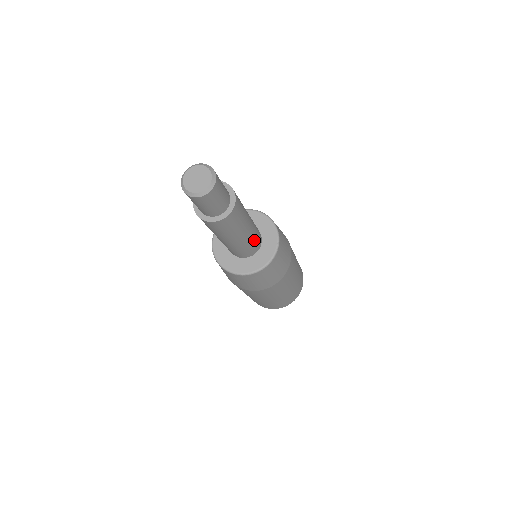
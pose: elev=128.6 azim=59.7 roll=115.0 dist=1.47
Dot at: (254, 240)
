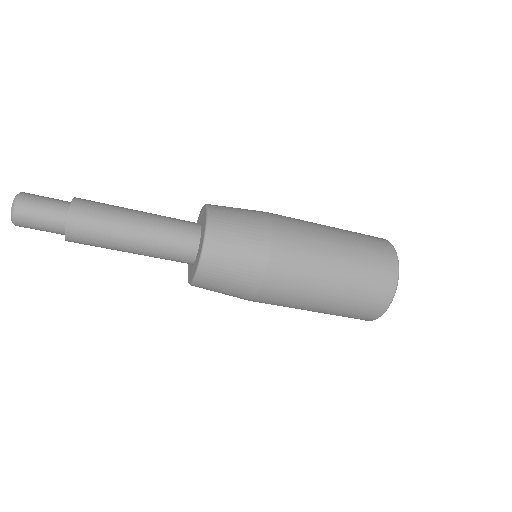
Dot at: (168, 247)
